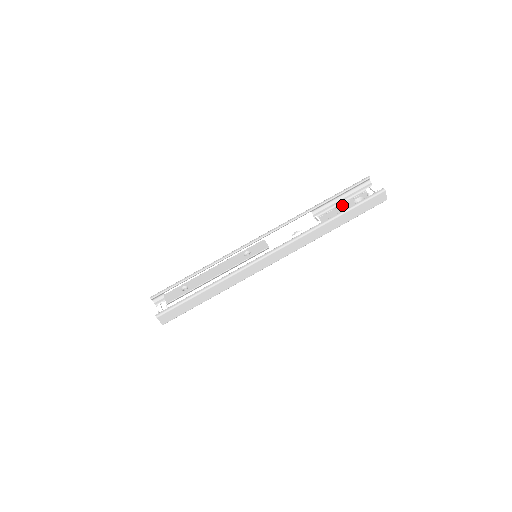
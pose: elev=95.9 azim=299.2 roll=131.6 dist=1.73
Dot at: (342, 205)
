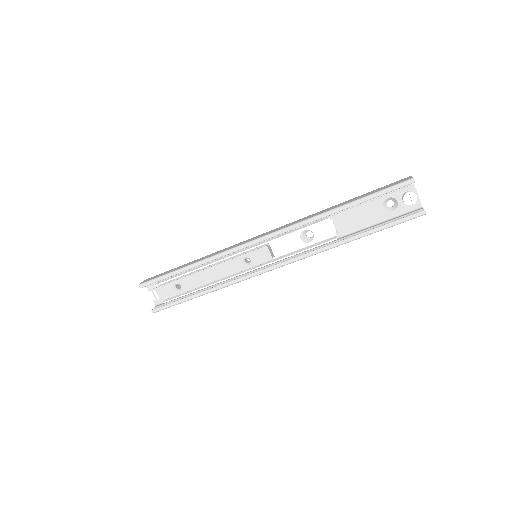
Dot at: (367, 204)
